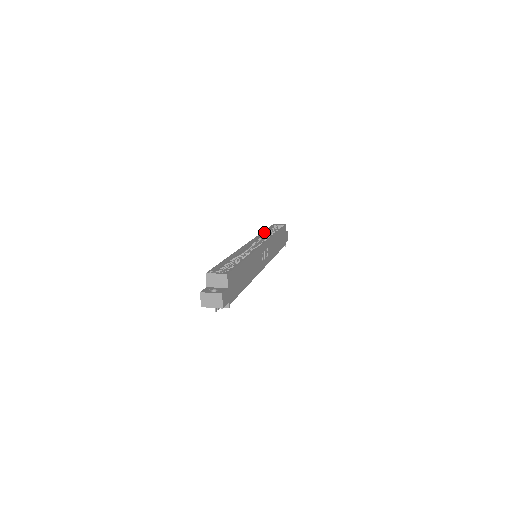
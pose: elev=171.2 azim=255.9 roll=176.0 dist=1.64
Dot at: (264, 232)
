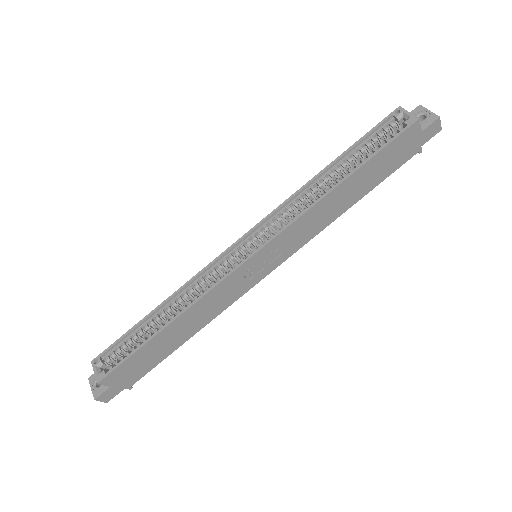
Dot at: (325, 170)
